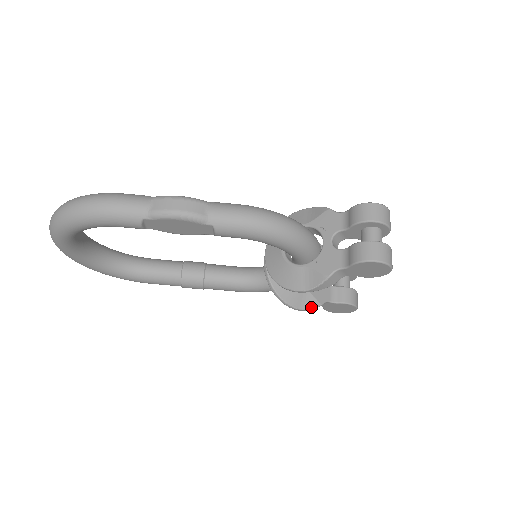
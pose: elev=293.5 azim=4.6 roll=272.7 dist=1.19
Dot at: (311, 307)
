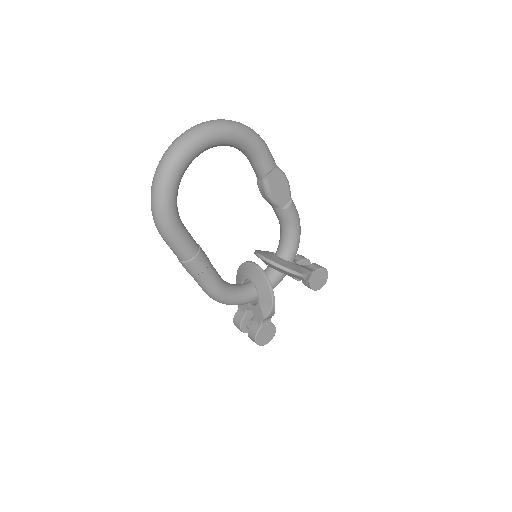
Dot at: occluded
